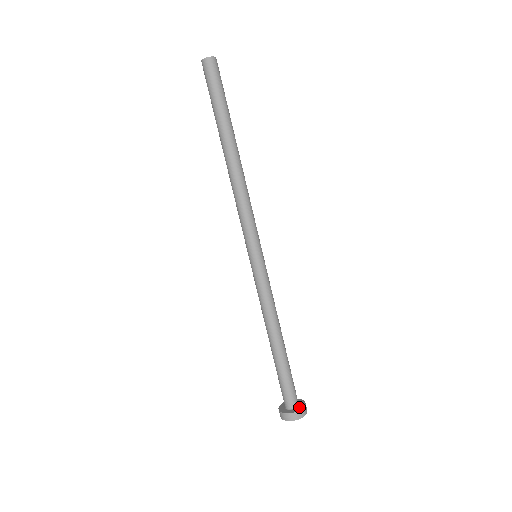
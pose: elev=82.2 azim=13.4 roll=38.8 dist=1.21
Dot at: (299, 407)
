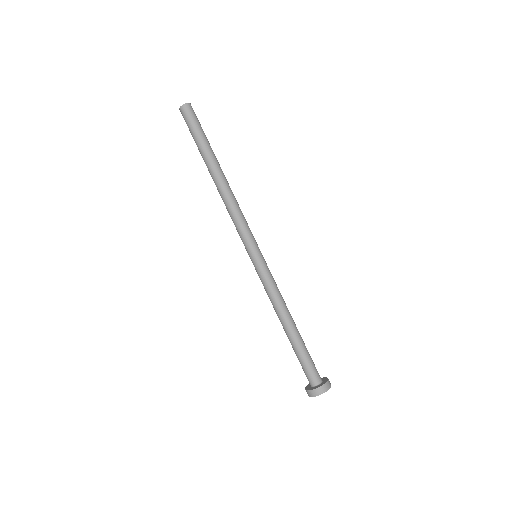
Dot at: (322, 383)
